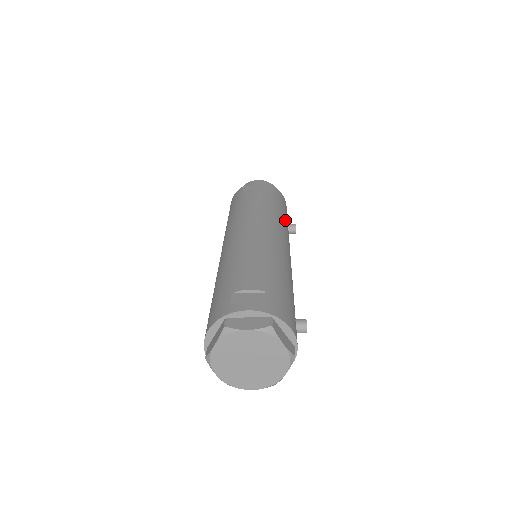
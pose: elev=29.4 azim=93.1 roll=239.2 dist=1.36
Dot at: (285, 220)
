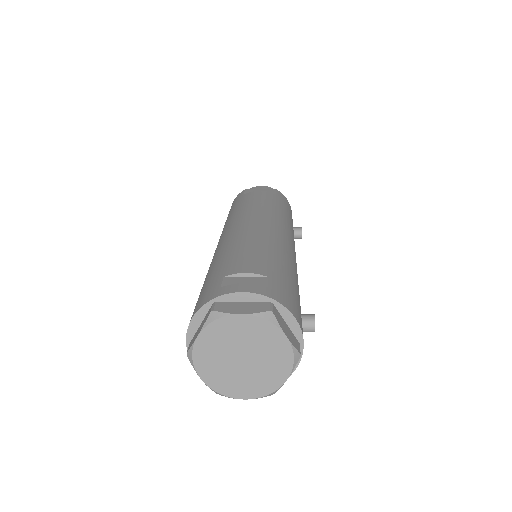
Dot at: (290, 221)
